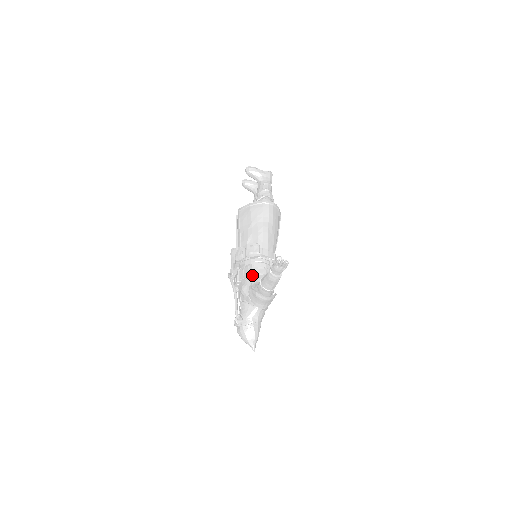
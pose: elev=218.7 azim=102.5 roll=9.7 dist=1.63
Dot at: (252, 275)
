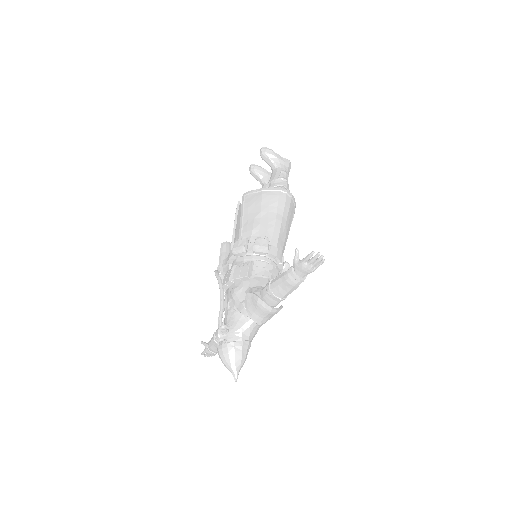
Dot at: (252, 276)
